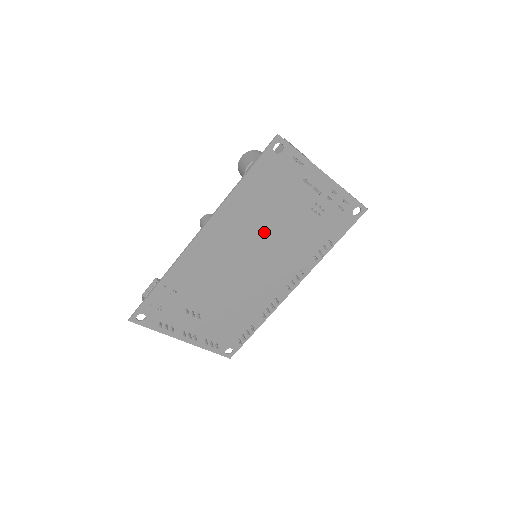
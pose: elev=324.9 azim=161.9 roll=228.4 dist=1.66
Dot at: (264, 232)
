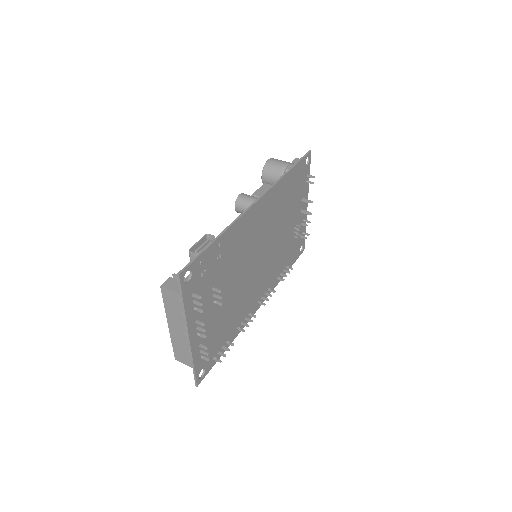
Dot at: (275, 230)
